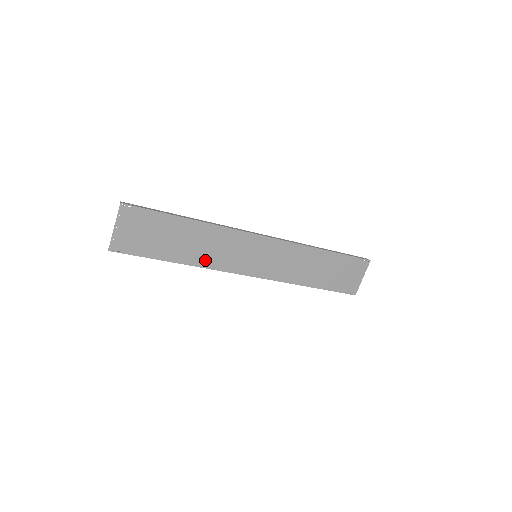
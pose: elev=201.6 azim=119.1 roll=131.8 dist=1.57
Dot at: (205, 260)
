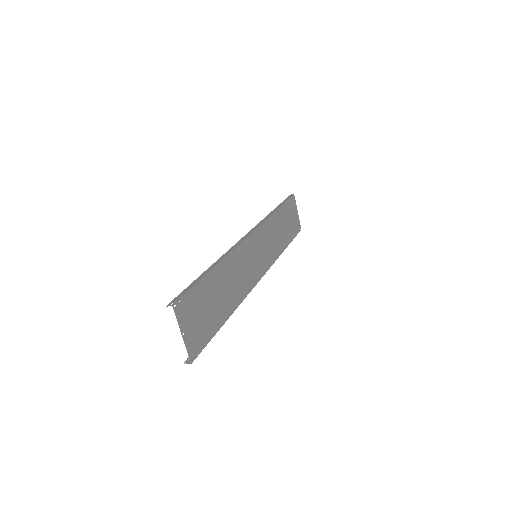
Dot at: (239, 294)
